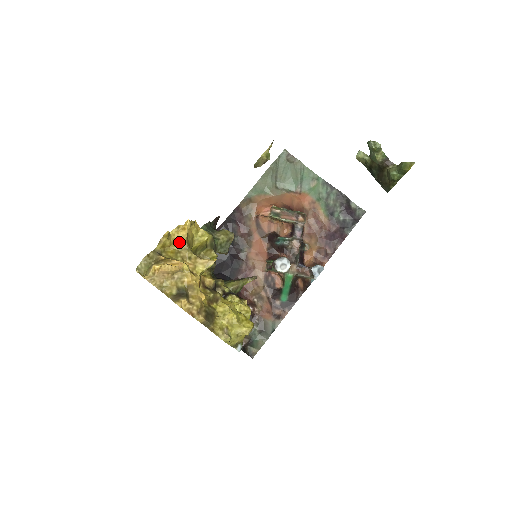
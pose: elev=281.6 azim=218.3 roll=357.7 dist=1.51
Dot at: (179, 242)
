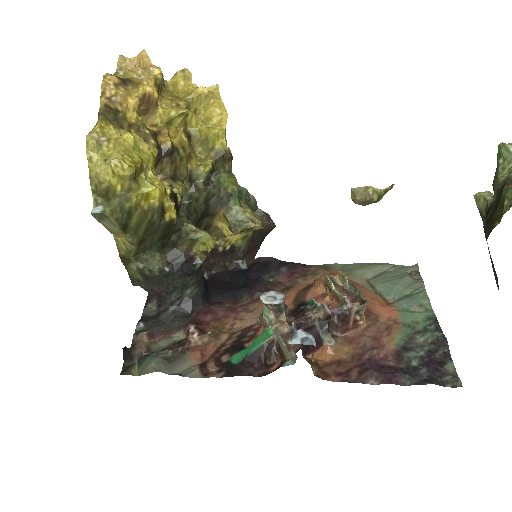
Dot at: (189, 92)
